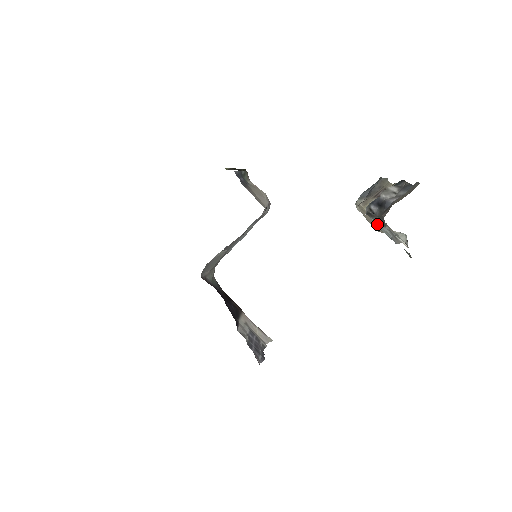
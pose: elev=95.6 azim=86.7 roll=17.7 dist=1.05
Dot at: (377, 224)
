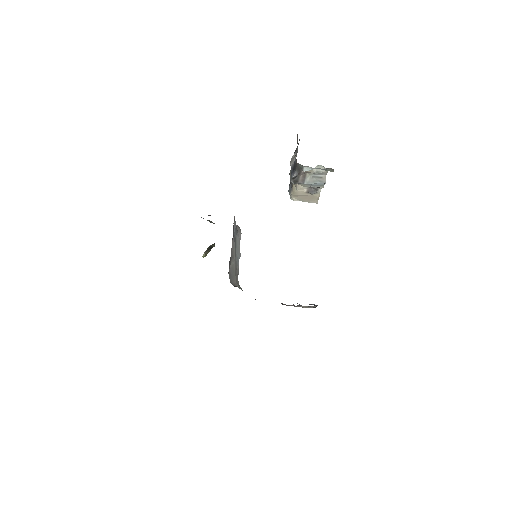
Dot at: (305, 182)
